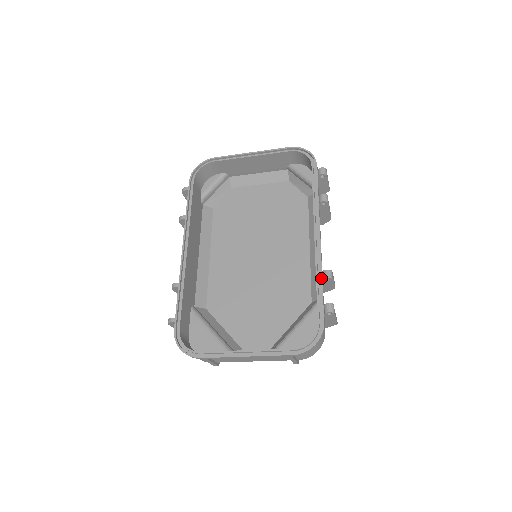
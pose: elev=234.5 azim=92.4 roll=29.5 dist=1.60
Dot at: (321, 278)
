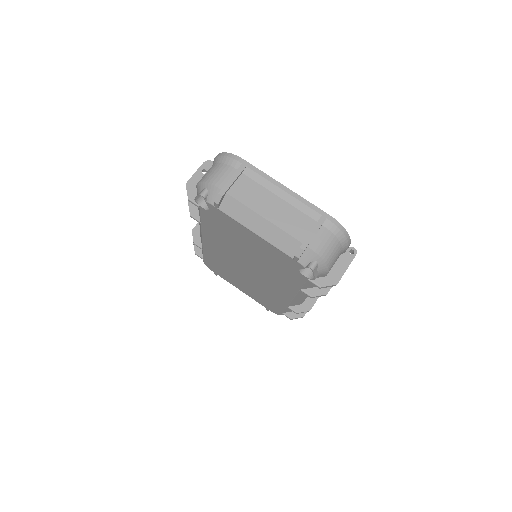
Dot at: occluded
